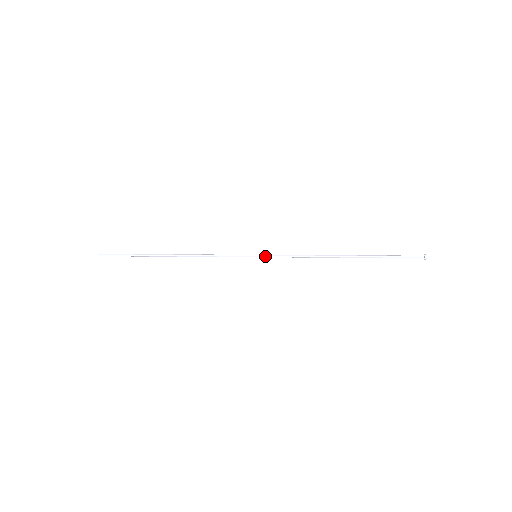
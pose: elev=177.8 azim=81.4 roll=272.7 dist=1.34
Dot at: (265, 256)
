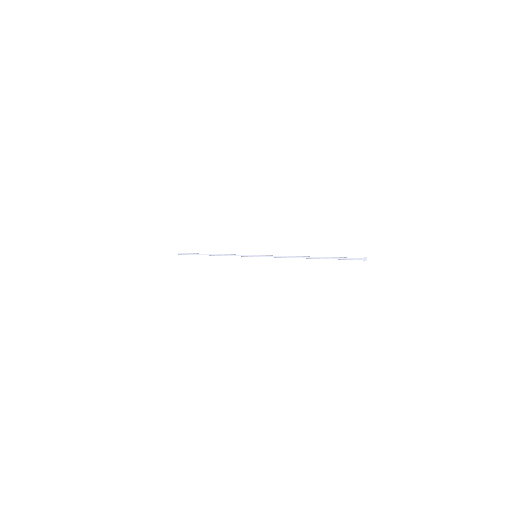
Dot at: occluded
